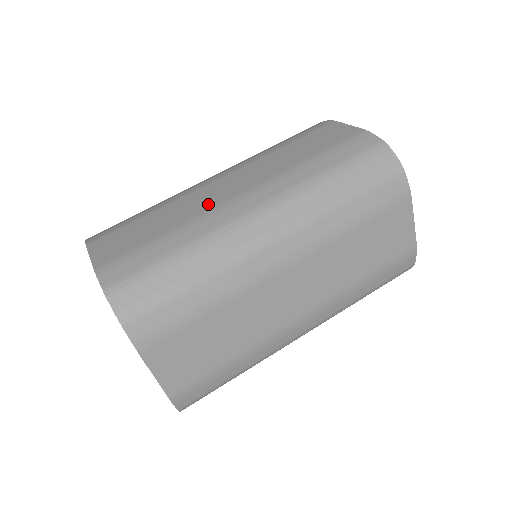
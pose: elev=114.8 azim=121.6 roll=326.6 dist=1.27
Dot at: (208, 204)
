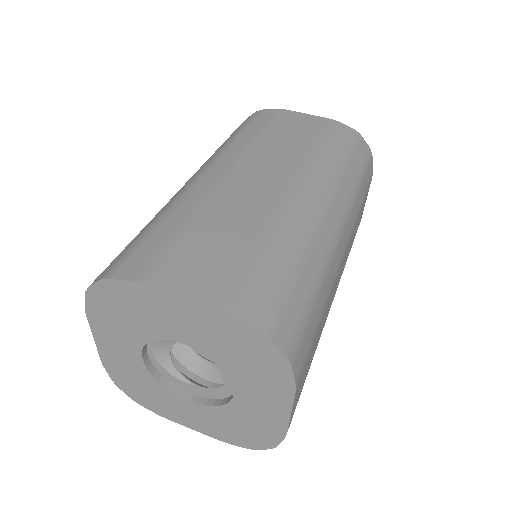
Dot at: (265, 203)
